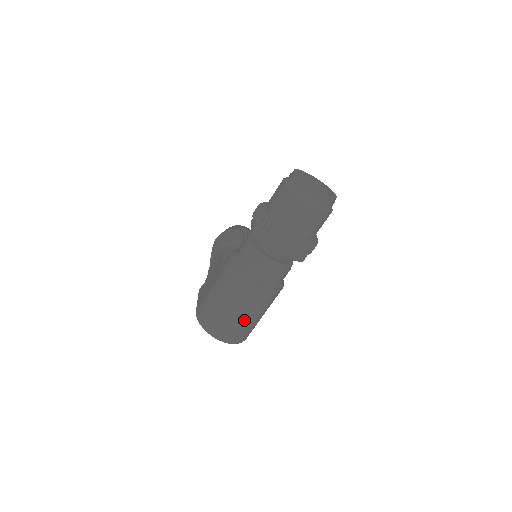
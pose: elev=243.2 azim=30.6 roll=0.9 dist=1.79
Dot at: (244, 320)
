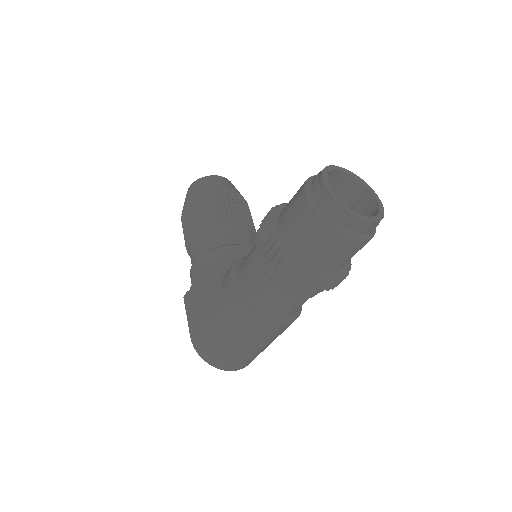
Dot at: (258, 351)
